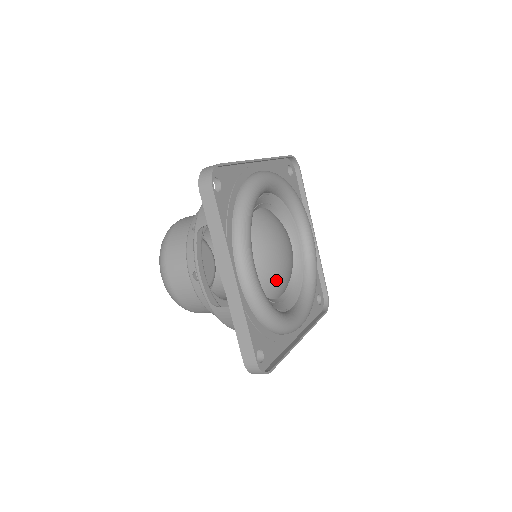
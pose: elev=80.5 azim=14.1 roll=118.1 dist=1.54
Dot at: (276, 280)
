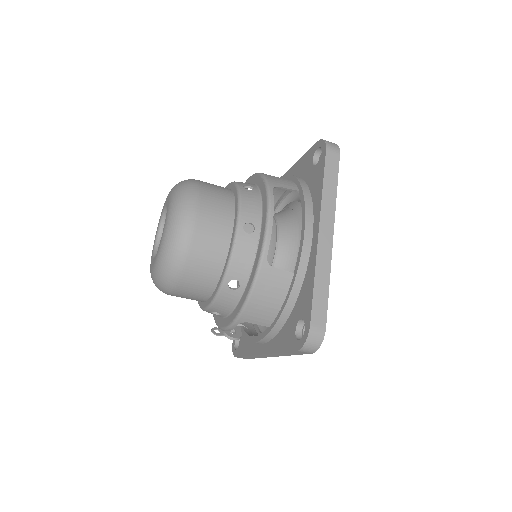
Dot at: occluded
